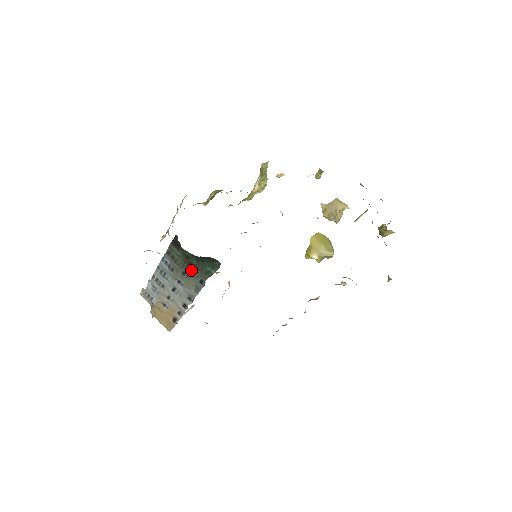
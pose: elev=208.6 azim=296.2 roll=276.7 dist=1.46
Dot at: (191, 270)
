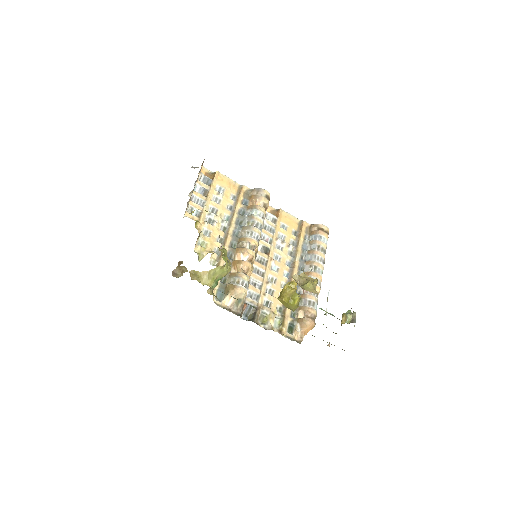
Dot at: occluded
